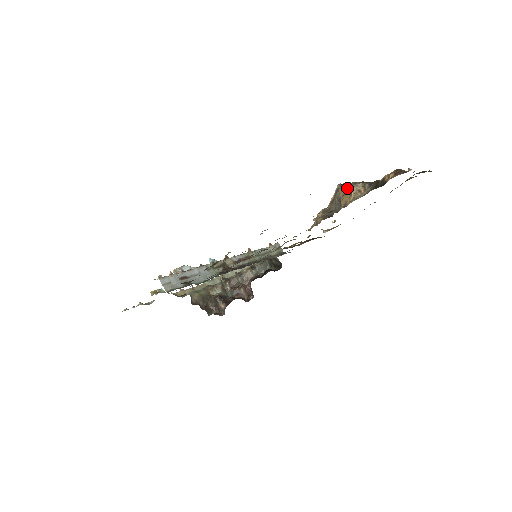
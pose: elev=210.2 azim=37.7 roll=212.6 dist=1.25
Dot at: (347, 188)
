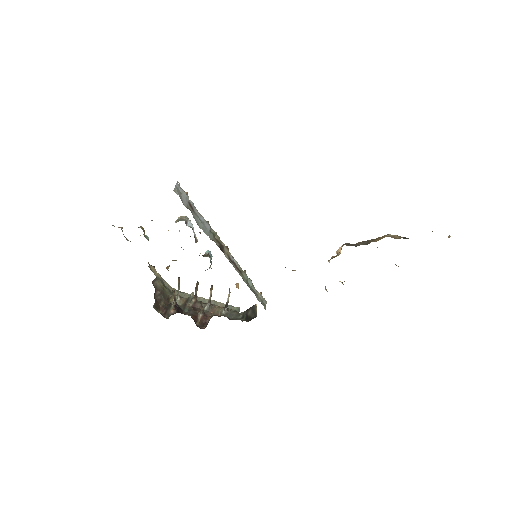
Dot at: (382, 236)
